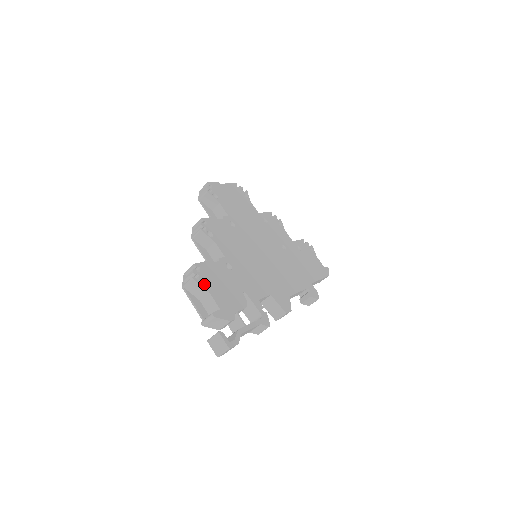
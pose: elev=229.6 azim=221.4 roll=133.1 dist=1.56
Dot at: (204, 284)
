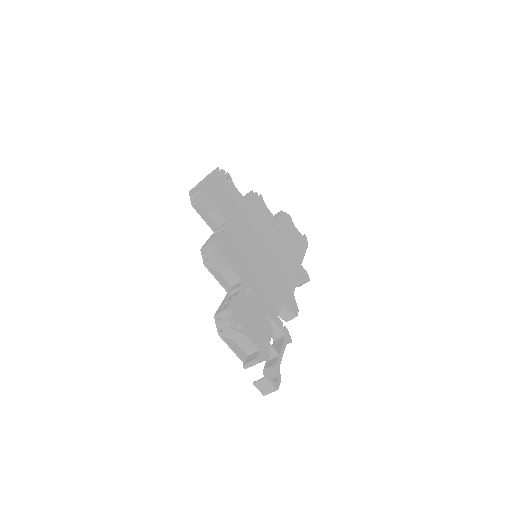
Dot at: (239, 327)
